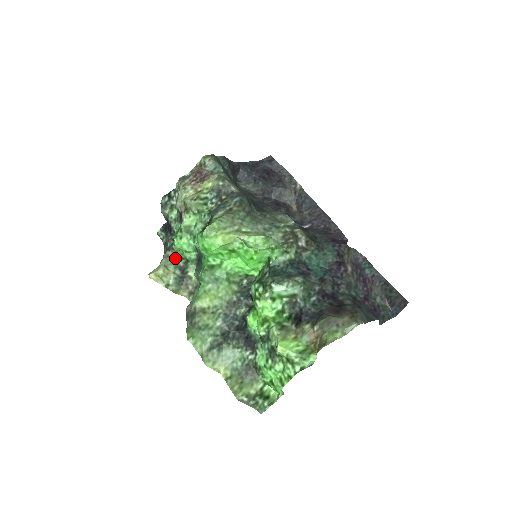
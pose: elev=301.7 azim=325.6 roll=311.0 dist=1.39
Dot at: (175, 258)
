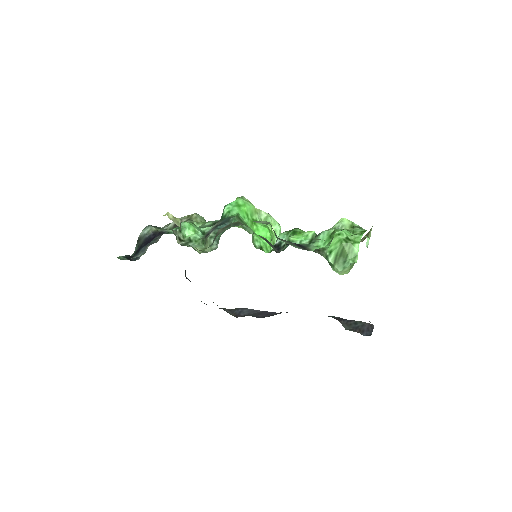
Dot at: (176, 236)
